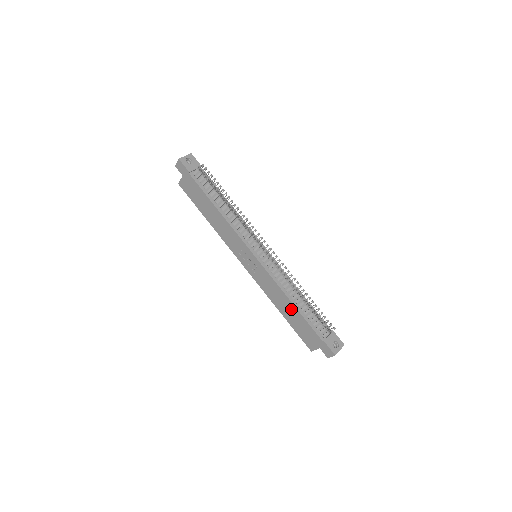
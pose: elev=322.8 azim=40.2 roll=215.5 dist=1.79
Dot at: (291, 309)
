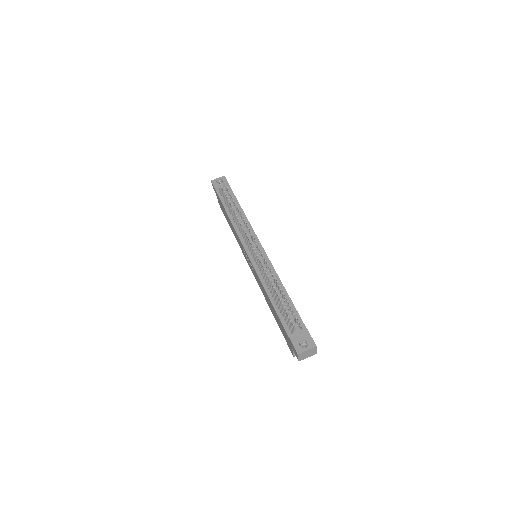
Dot at: (271, 305)
